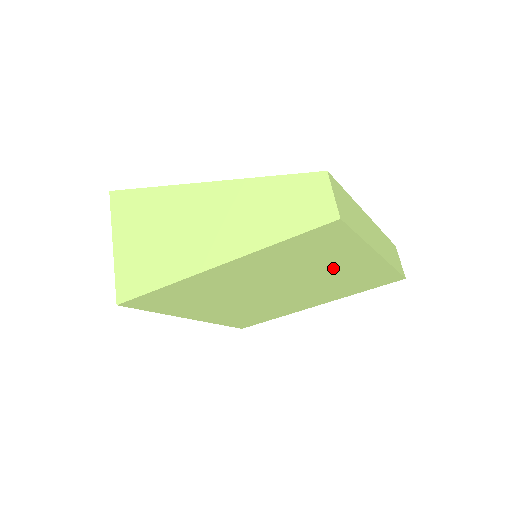
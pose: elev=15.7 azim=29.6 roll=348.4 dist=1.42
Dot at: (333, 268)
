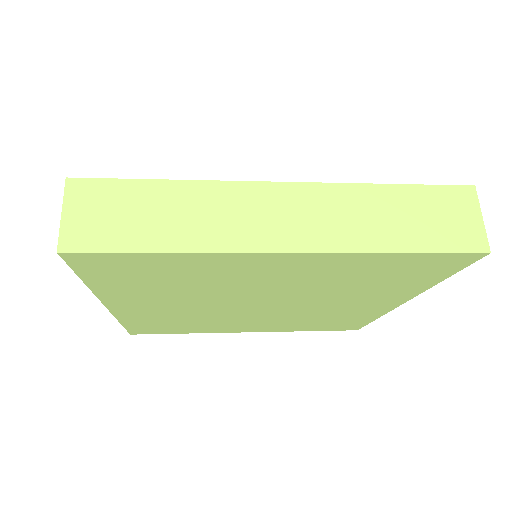
Dot at: (259, 278)
